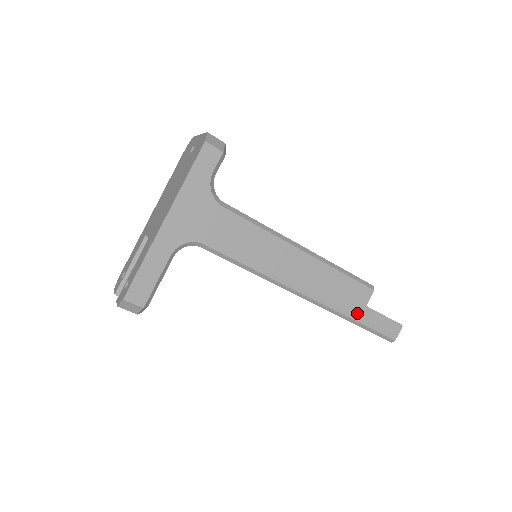
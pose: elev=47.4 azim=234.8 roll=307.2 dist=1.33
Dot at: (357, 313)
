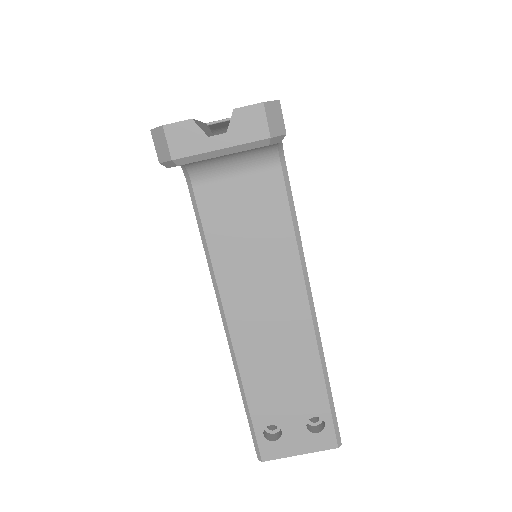
Dot at: occluded
